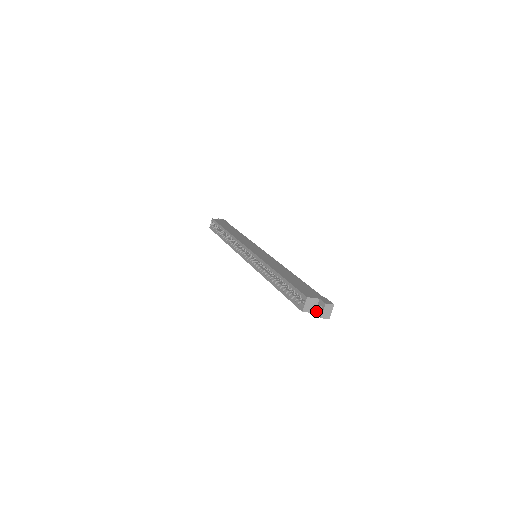
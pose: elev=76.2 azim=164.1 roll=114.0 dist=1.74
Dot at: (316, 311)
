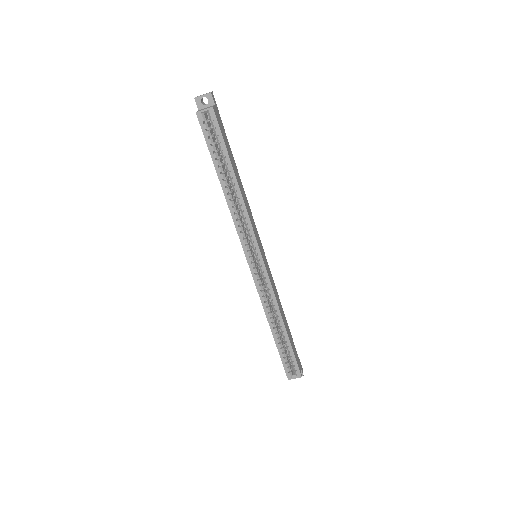
Dot at: occluded
